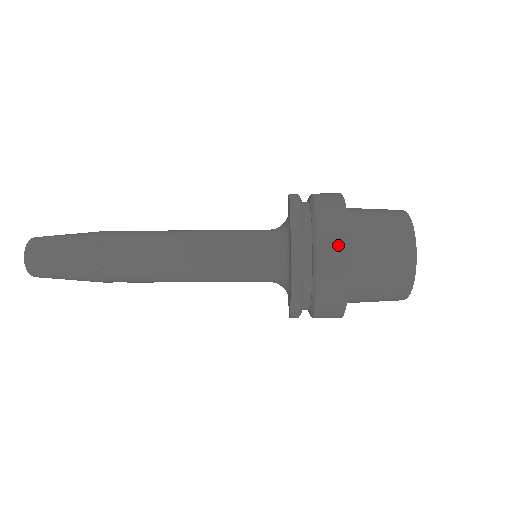
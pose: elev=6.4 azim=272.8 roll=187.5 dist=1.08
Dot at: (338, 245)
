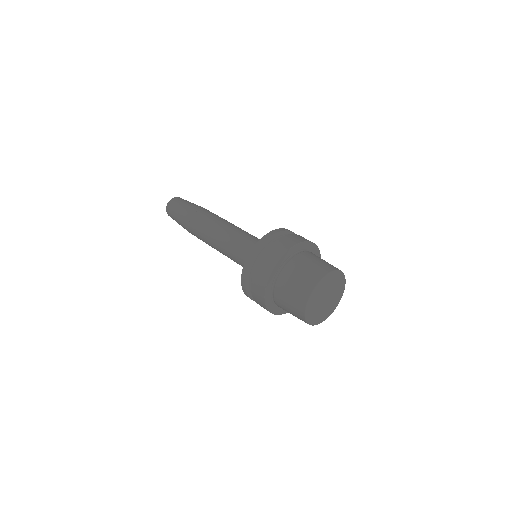
Dot at: (264, 308)
